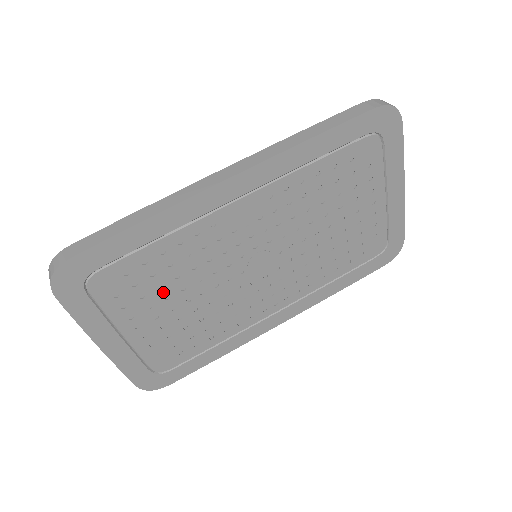
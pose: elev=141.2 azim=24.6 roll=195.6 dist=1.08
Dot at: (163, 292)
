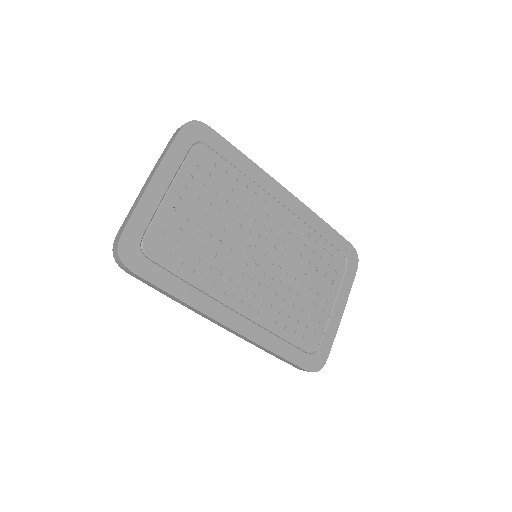
Dot at: (212, 199)
